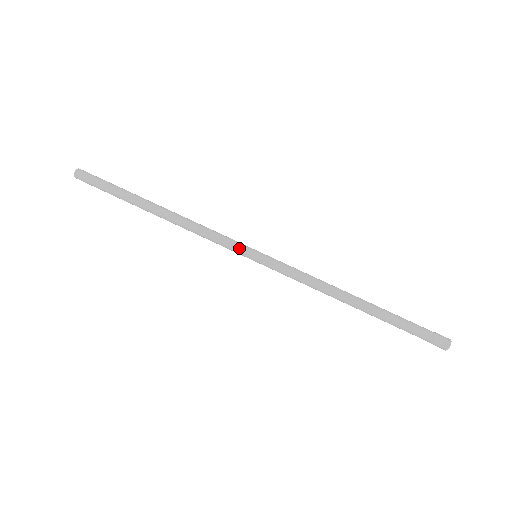
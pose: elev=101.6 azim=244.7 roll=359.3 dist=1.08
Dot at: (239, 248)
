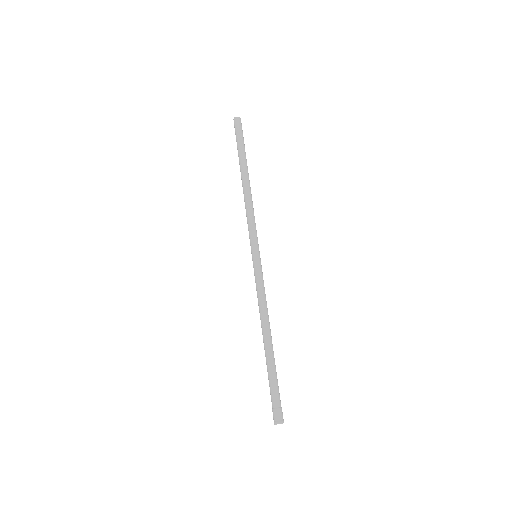
Dot at: (257, 241)
